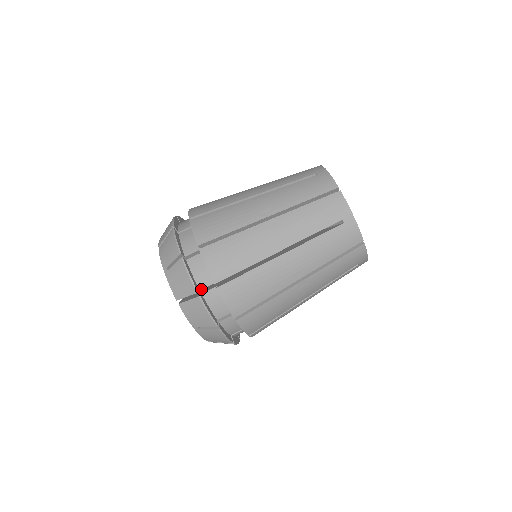
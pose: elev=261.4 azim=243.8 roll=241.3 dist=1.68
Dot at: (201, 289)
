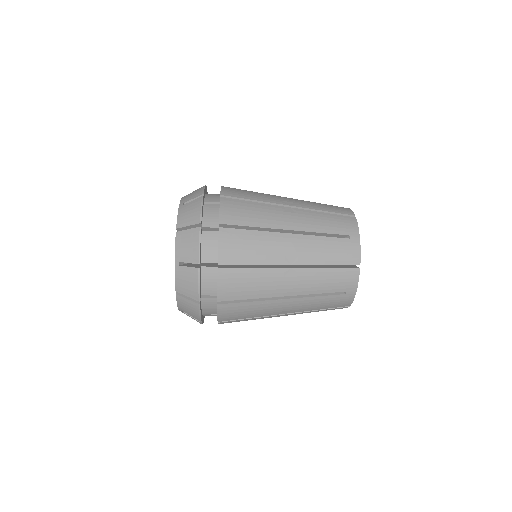
Dot at: occluded
